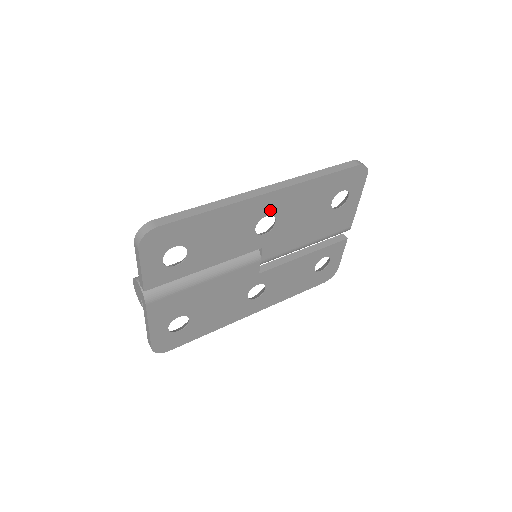
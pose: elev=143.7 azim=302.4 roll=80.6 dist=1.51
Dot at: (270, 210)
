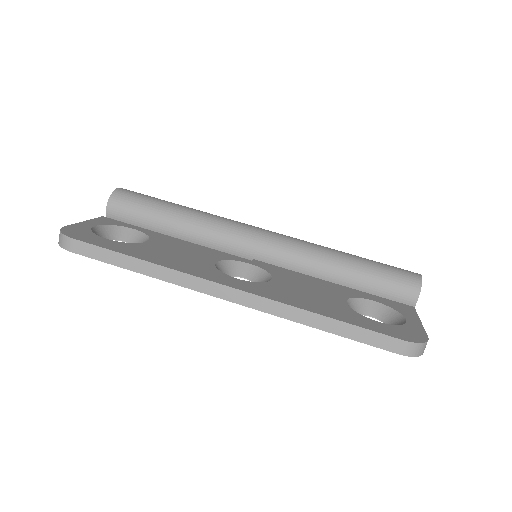
Dot at: occluded
